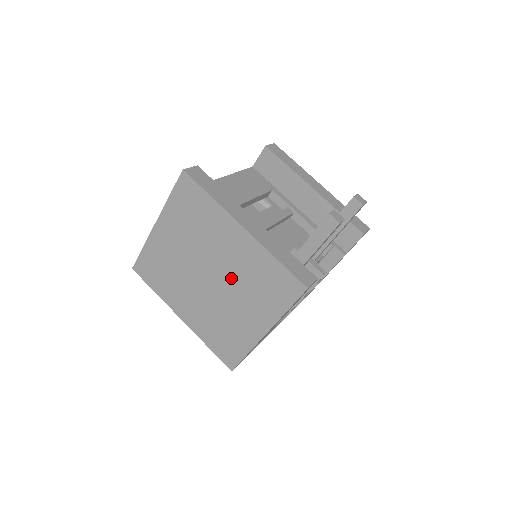
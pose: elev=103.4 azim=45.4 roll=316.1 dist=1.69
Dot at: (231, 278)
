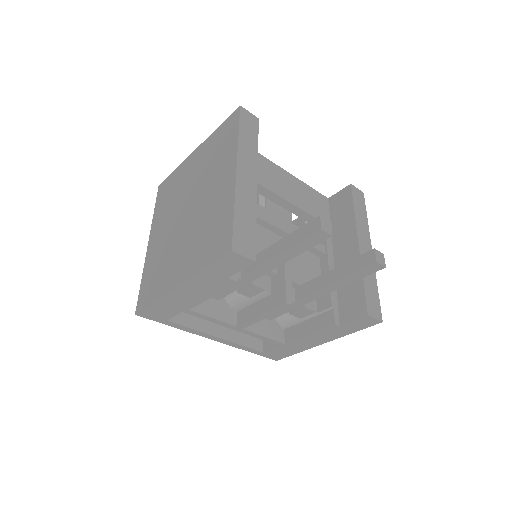
Dot at: (197, 217)
